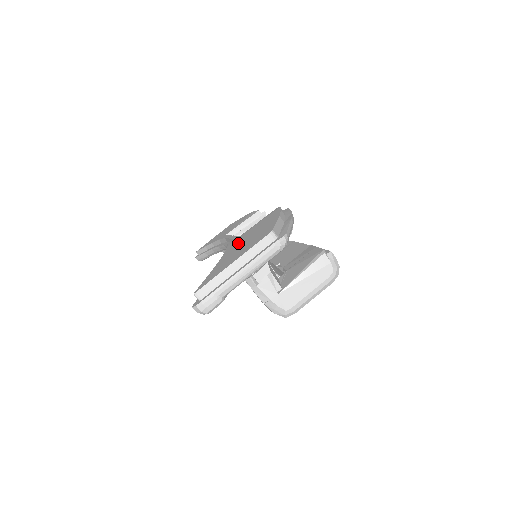
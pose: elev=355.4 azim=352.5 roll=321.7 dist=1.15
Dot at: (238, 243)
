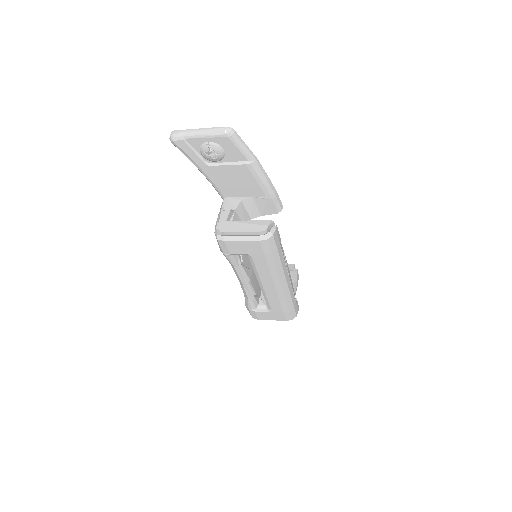
Dot at: occluded
